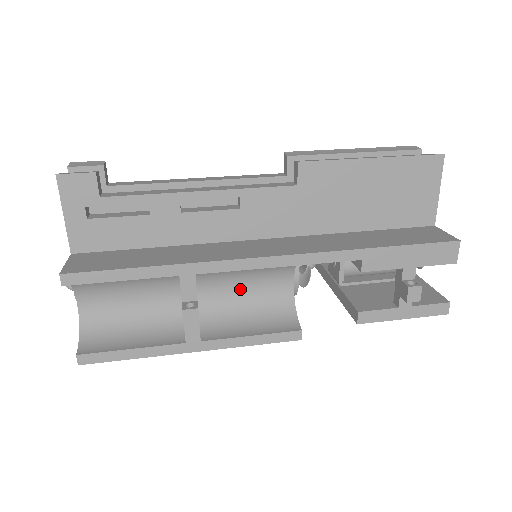
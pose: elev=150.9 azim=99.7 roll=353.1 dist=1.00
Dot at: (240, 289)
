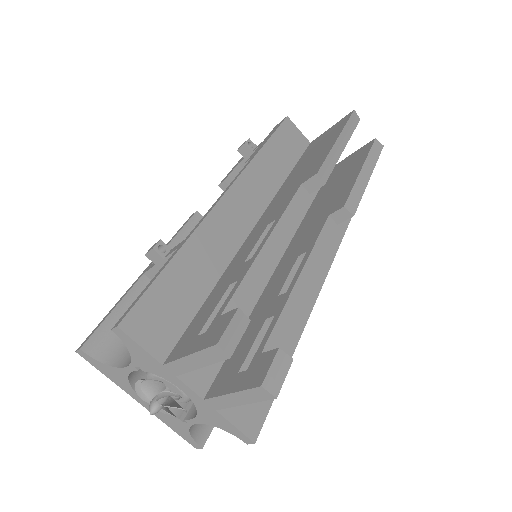
Dot at: occluded
